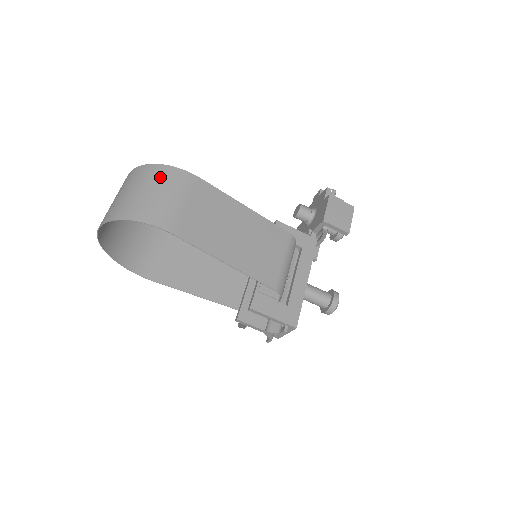
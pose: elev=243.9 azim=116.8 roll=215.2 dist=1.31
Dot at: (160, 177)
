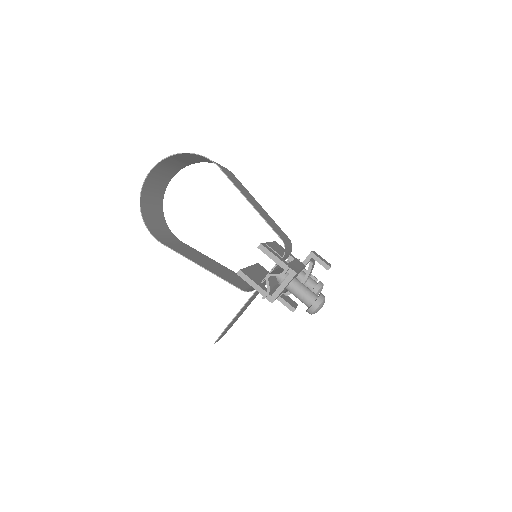
Dot at: occluded
